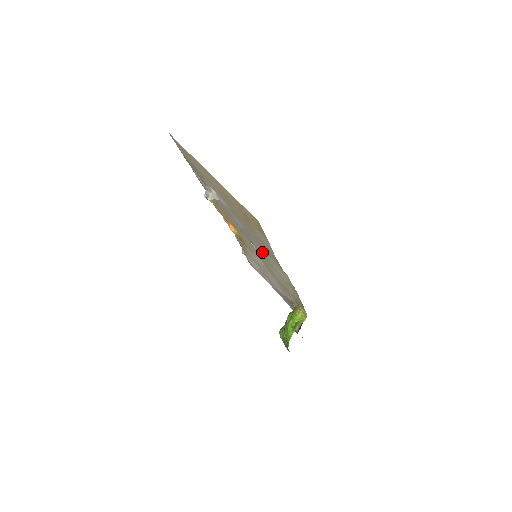
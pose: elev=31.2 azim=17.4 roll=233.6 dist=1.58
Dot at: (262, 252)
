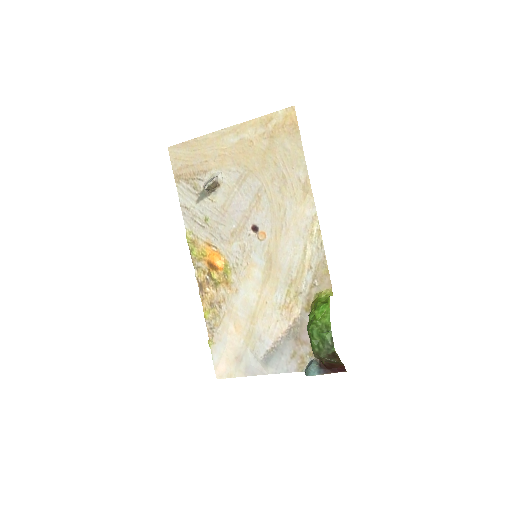
Dot at: (274, 212)
